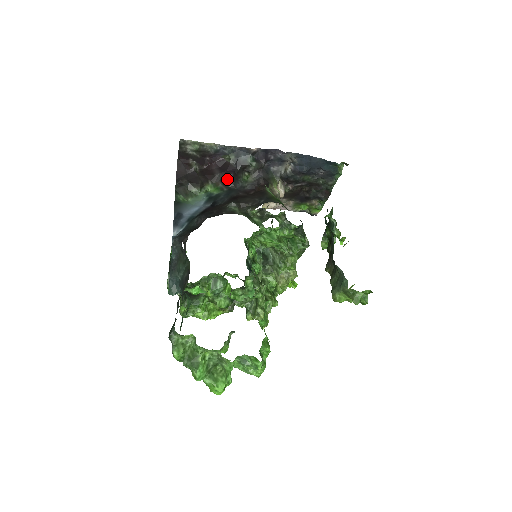
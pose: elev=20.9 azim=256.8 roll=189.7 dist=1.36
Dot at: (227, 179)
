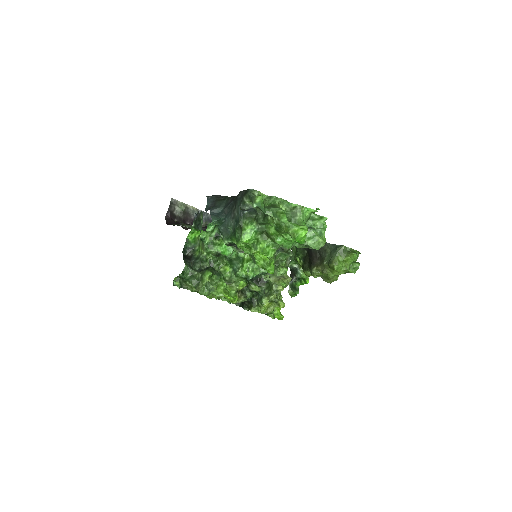
Dot at: occluded
